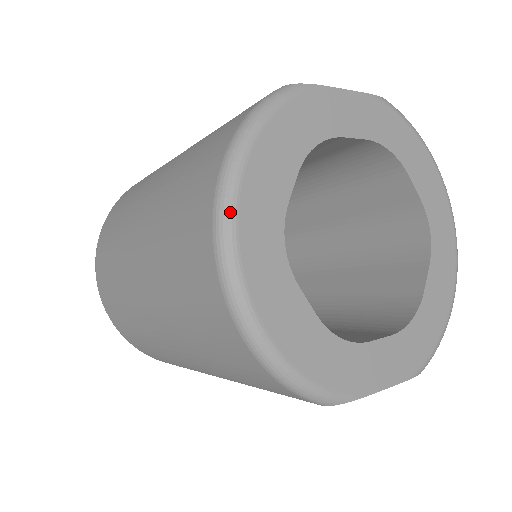
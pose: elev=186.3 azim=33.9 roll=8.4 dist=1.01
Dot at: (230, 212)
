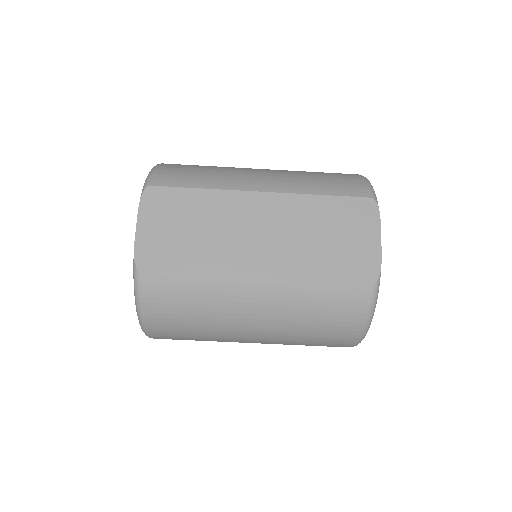
Dot at: occluded
